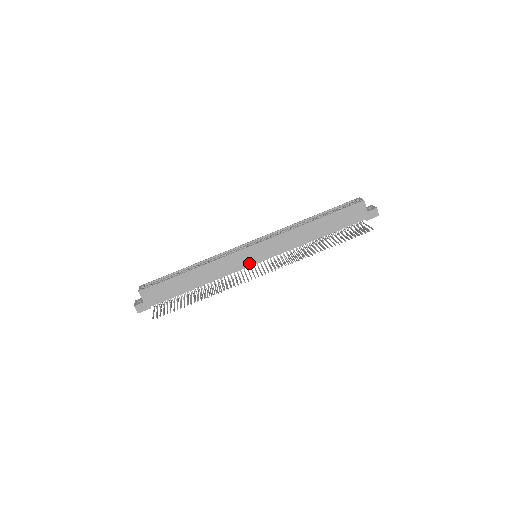
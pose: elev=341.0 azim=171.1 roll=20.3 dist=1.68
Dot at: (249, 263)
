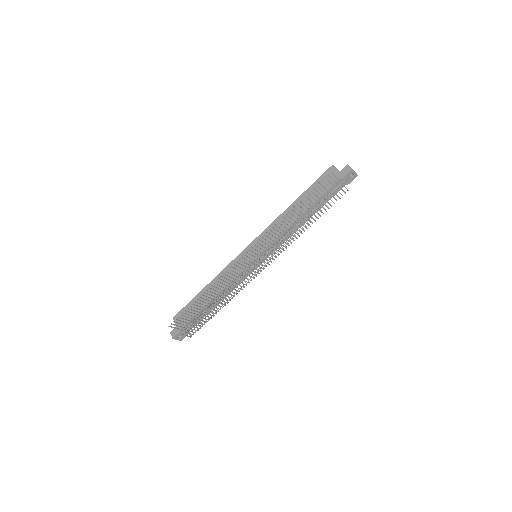
Dot at: (248, 262)
